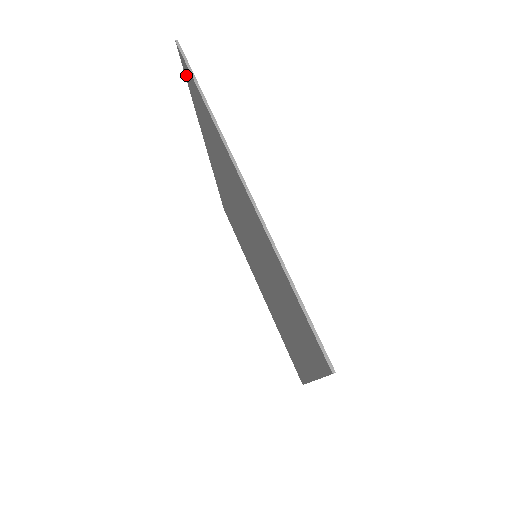
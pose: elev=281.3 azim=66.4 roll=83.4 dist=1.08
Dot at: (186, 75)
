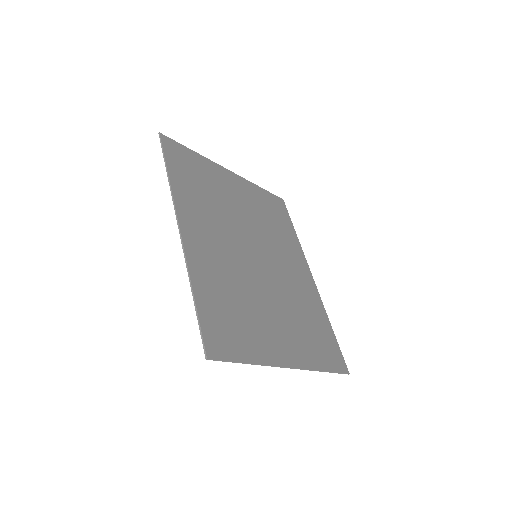
Dot at: (205, 333)
